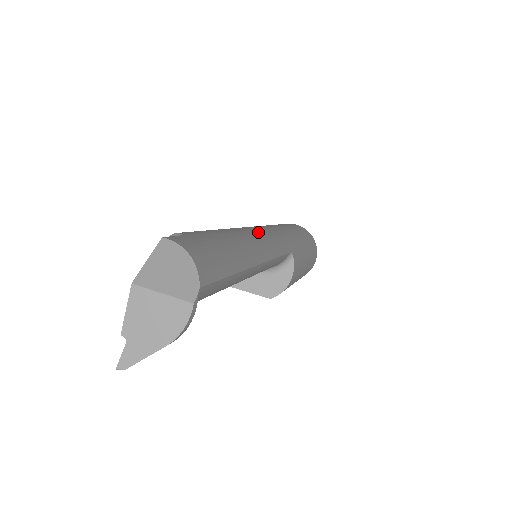
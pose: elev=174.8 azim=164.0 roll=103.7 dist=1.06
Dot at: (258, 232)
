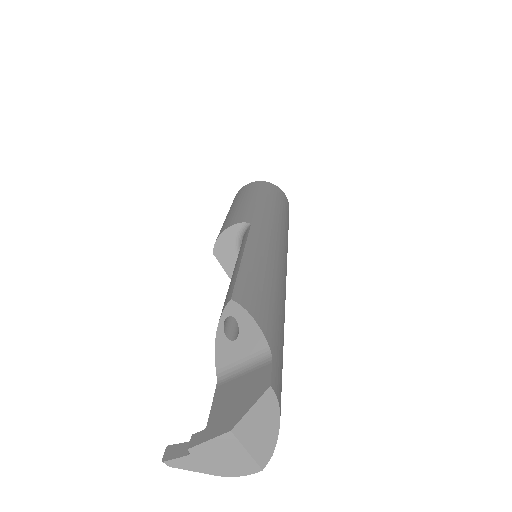
Dot at: (284, 272)
